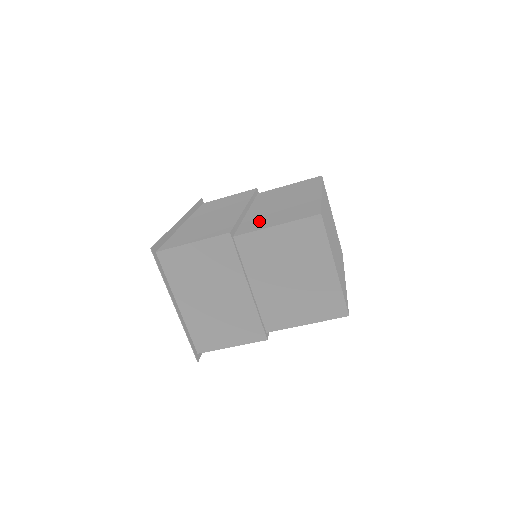
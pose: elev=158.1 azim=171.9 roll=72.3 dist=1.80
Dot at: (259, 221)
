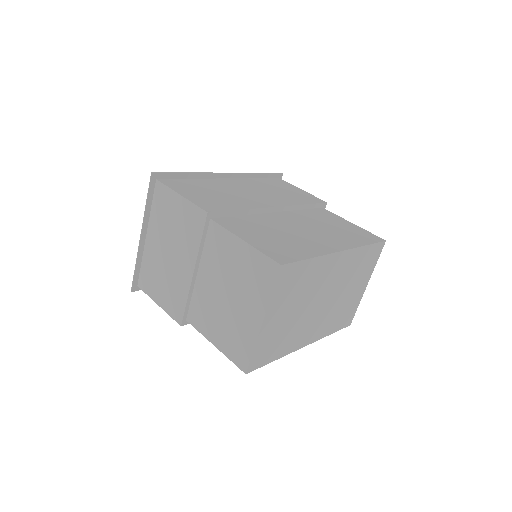
Dot at: (251, 226)
